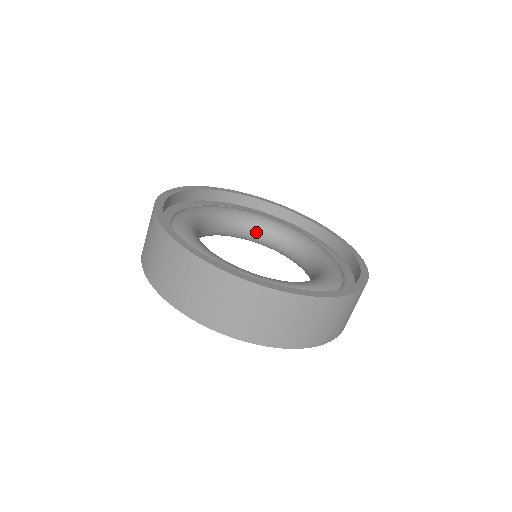
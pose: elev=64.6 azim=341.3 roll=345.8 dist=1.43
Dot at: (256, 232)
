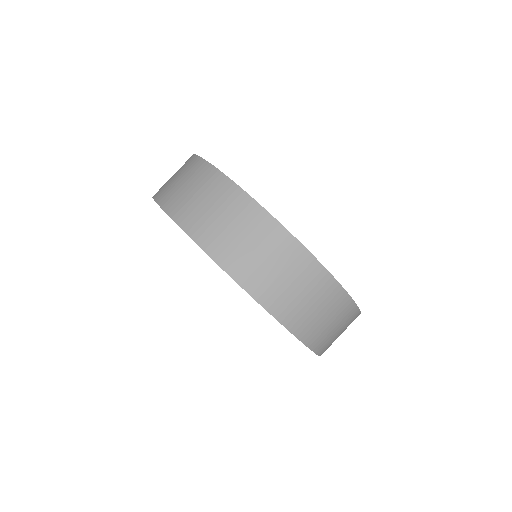
Dot at: occluded
